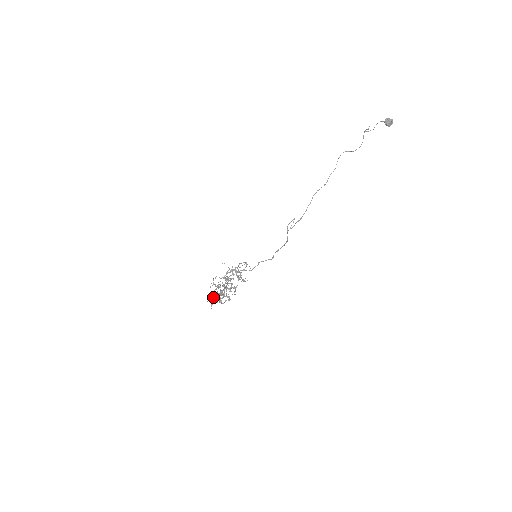
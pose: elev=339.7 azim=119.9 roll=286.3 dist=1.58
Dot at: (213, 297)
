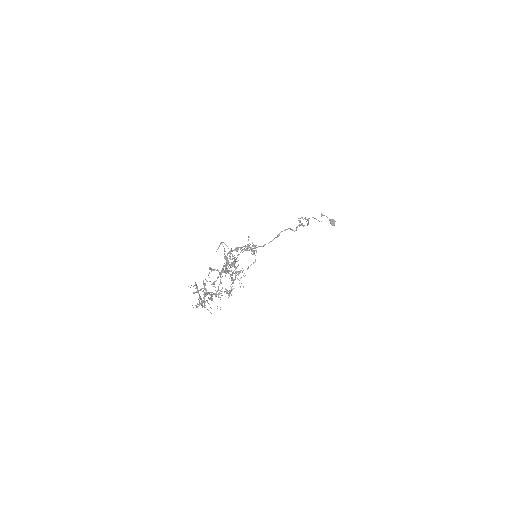
Dot at: occluded
